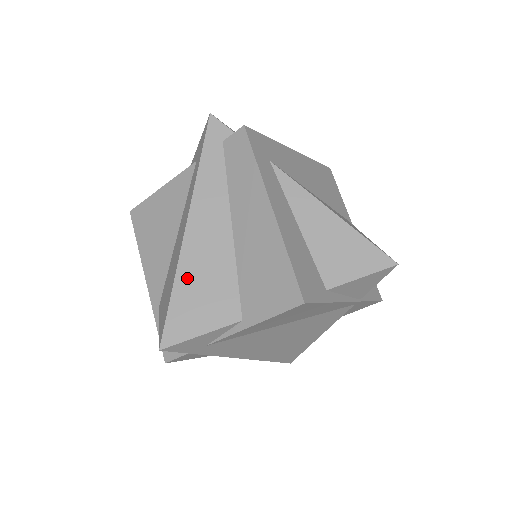
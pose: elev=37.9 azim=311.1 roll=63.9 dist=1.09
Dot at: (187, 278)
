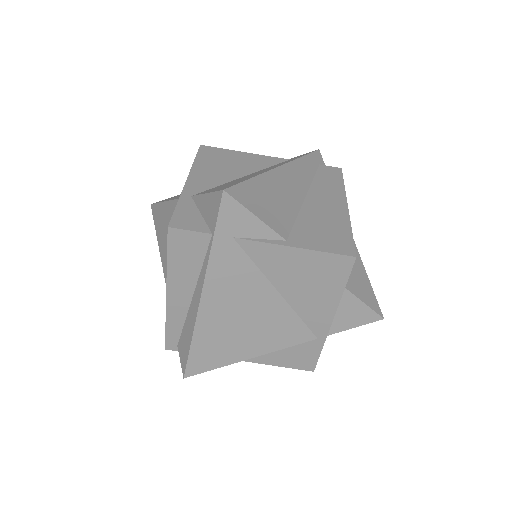
Dot at: (266, 184)
